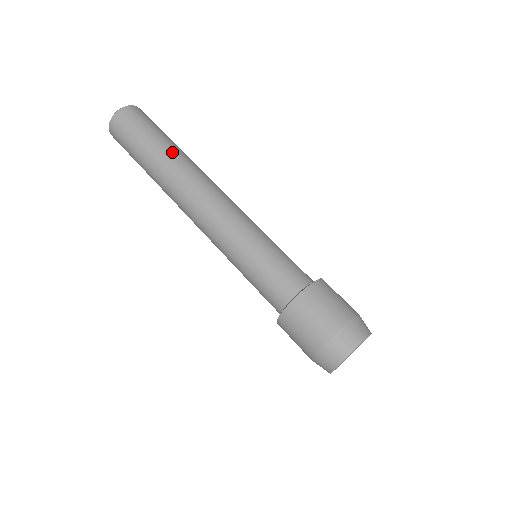
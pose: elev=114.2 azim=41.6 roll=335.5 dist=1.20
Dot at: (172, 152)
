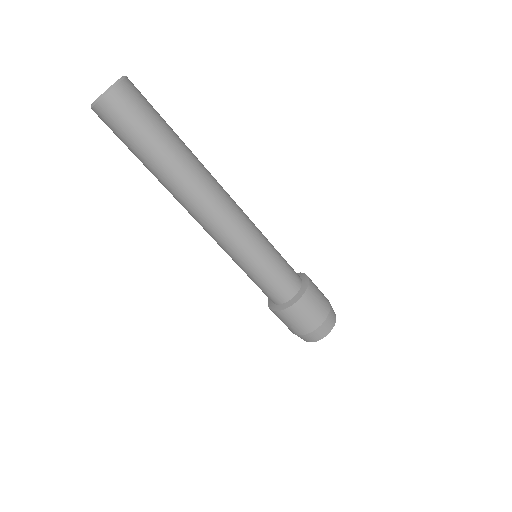
Dot at: (168, 169)
